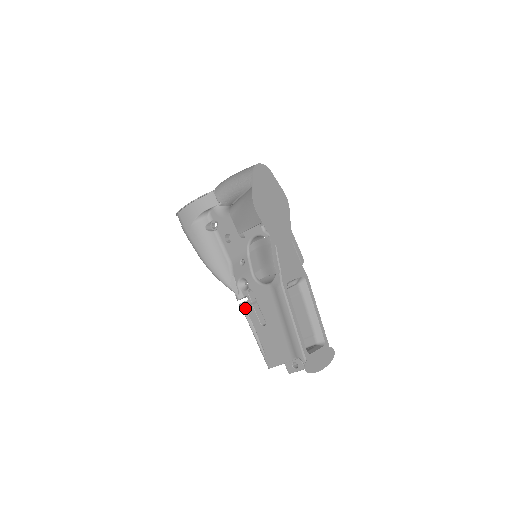
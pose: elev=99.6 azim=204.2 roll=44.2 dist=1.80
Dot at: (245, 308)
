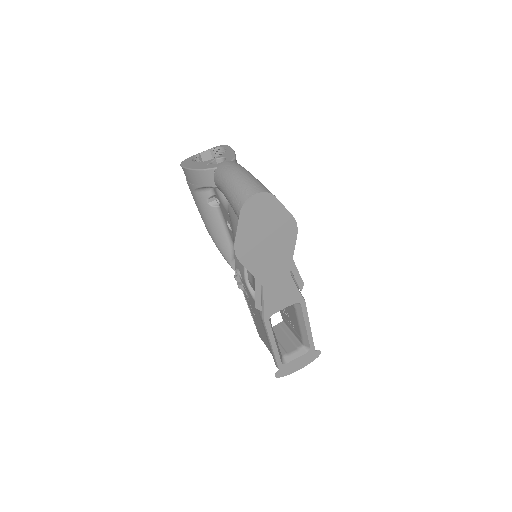
Dot at: (242, 290)
